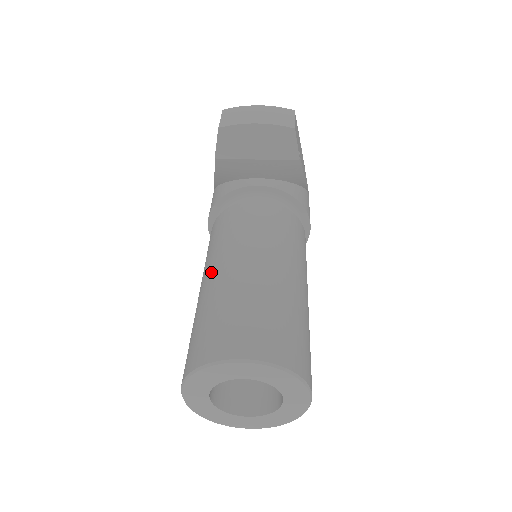
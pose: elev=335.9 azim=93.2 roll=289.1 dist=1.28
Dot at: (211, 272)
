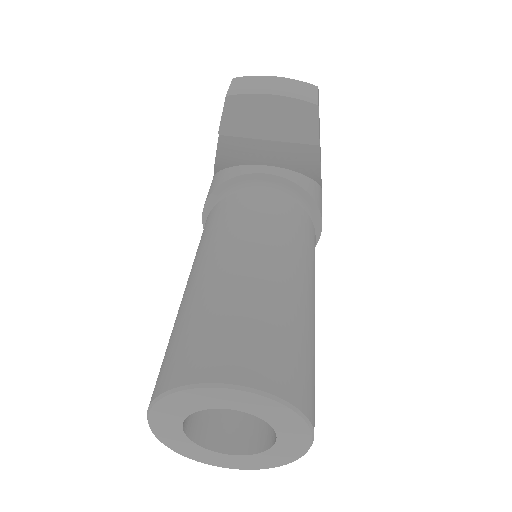
Dot at: (200, 269)
